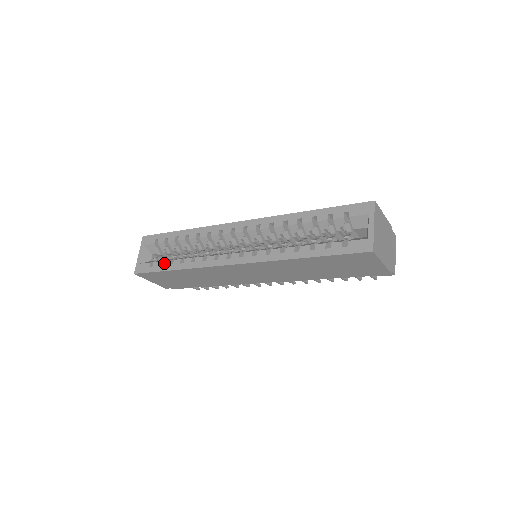
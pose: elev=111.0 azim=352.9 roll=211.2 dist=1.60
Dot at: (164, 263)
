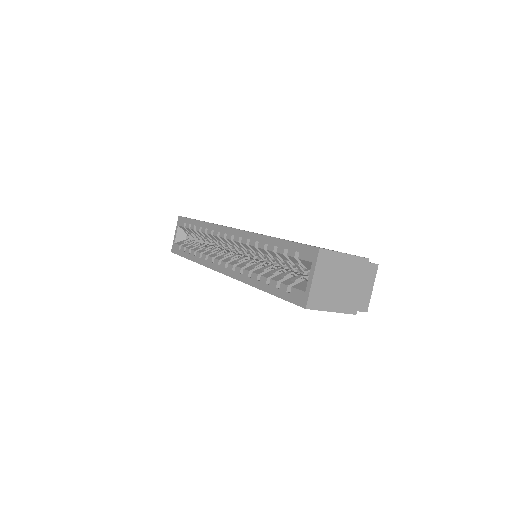
Dot at: (186, 250)
